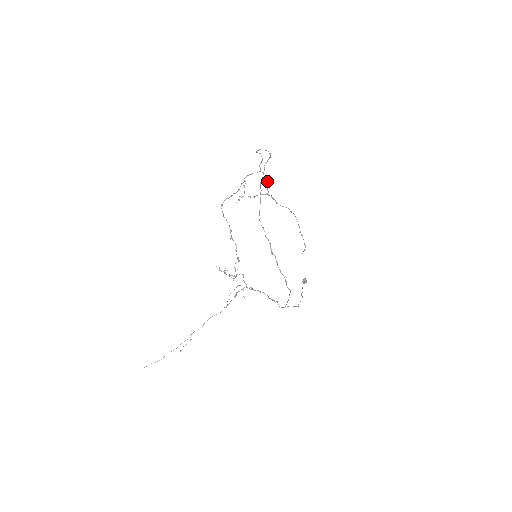
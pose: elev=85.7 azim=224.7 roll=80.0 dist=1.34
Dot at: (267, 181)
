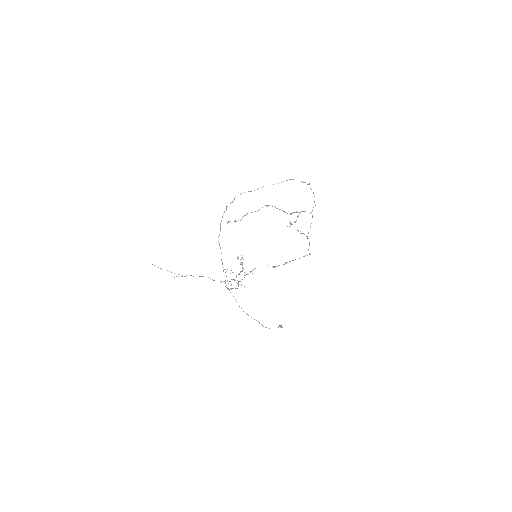
Dot at: occluded
